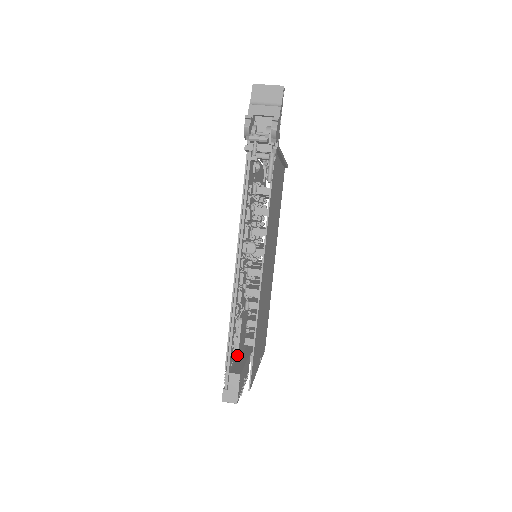
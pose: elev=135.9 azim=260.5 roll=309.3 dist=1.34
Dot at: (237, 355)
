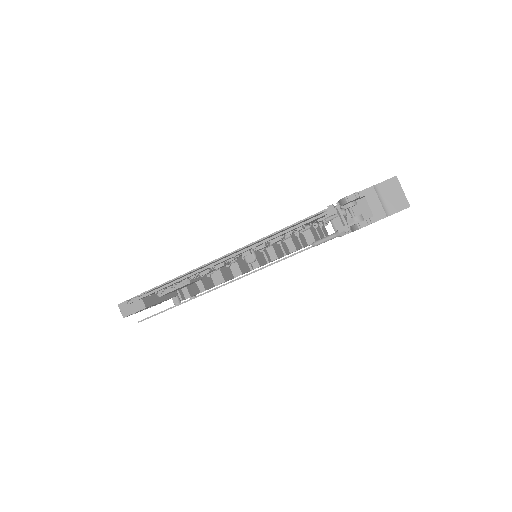
Dot at: (160, 296)
